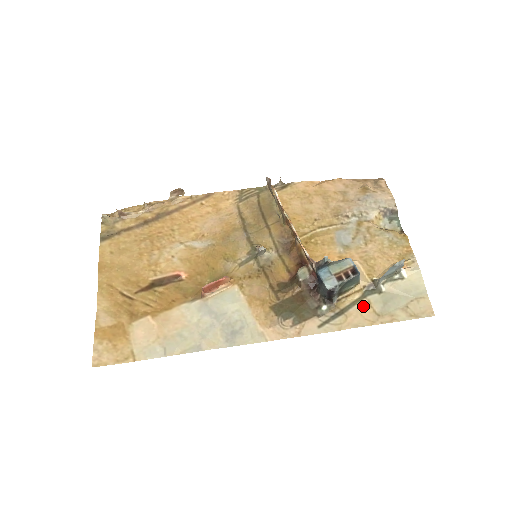
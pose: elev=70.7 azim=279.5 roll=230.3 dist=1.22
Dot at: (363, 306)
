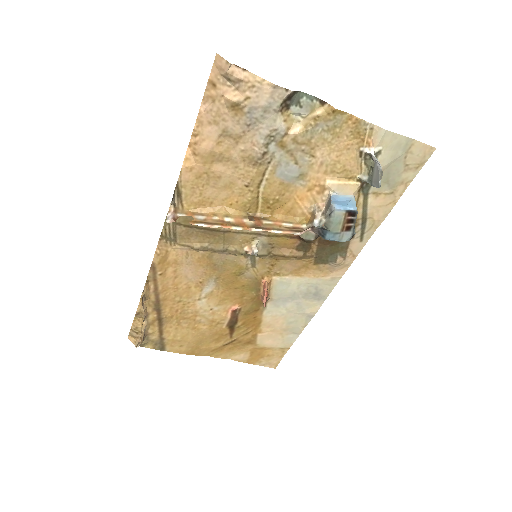
Dot at: (374, 200)
